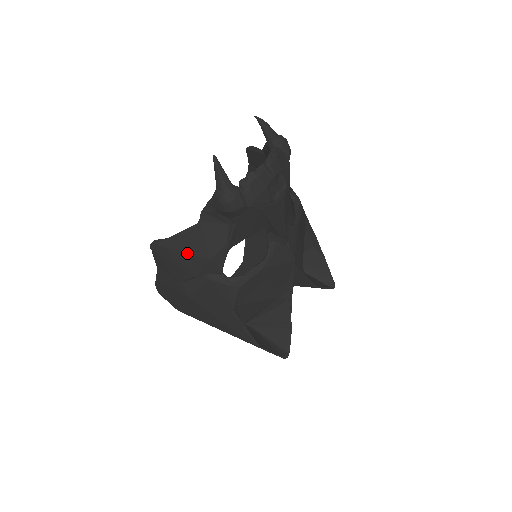
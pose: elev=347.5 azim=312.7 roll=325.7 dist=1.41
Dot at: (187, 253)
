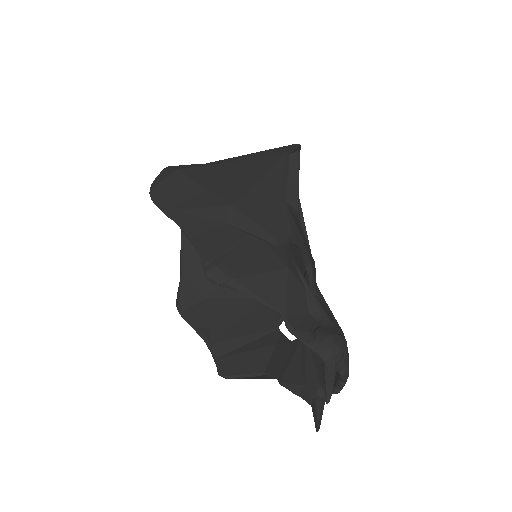
Dot at: occluded
